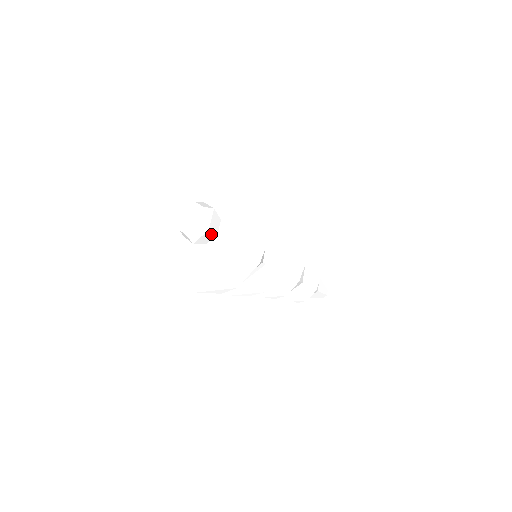
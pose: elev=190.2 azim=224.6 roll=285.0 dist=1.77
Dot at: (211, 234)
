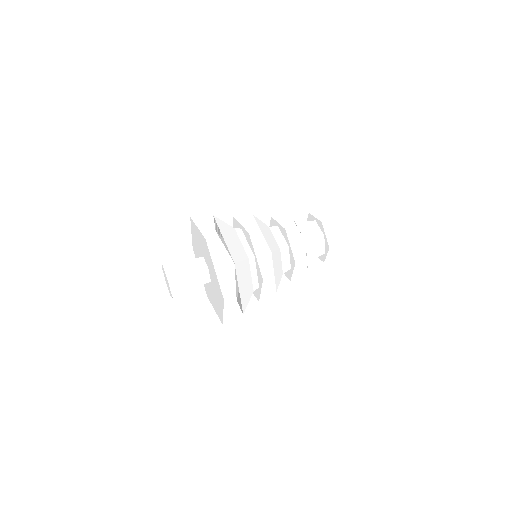
Dot at: (190, 292)
